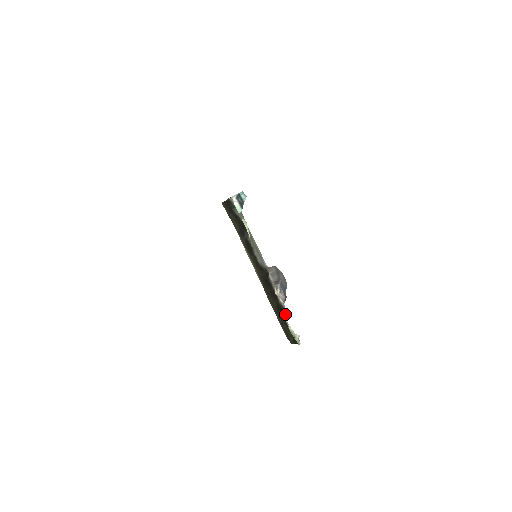
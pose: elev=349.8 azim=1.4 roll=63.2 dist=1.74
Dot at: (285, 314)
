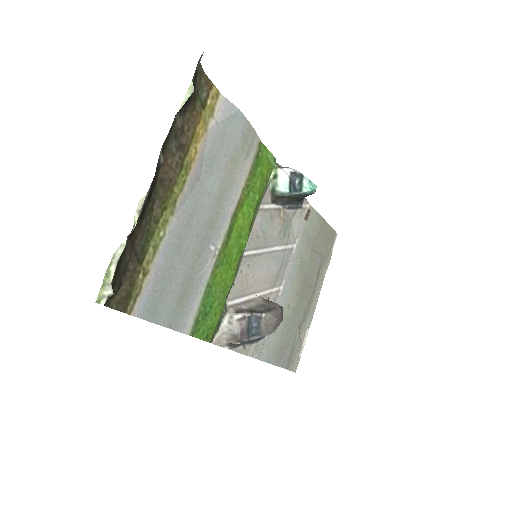
Dot at: (126, 244)
